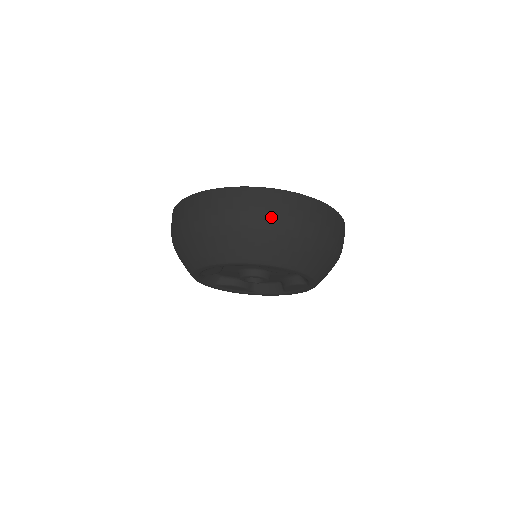
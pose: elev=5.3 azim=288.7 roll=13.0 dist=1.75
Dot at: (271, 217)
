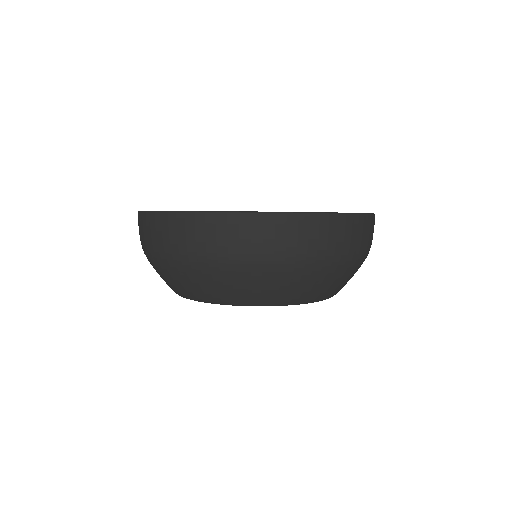
Dot at: (305, 256)
